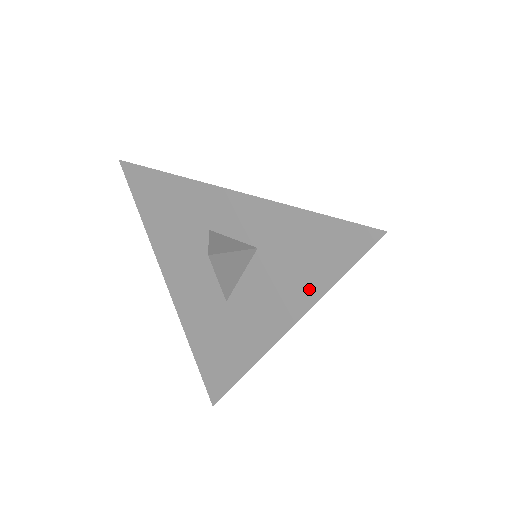
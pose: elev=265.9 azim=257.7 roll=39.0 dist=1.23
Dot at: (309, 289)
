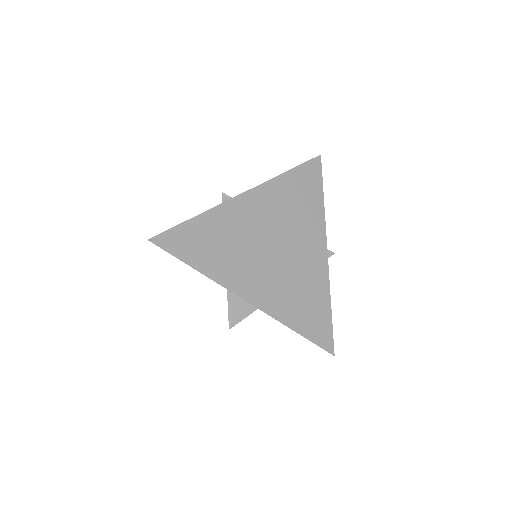
Dot at: occluded
